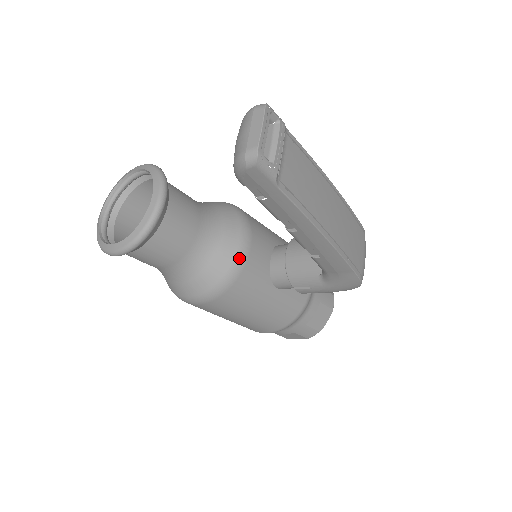
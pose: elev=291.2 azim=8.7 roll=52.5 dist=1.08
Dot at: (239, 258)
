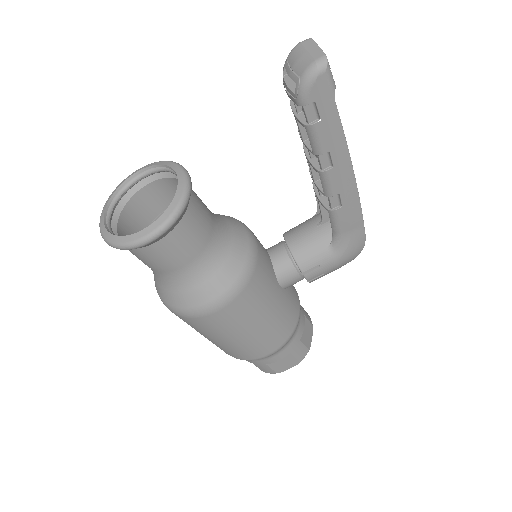
Dot at: (252, 247)
